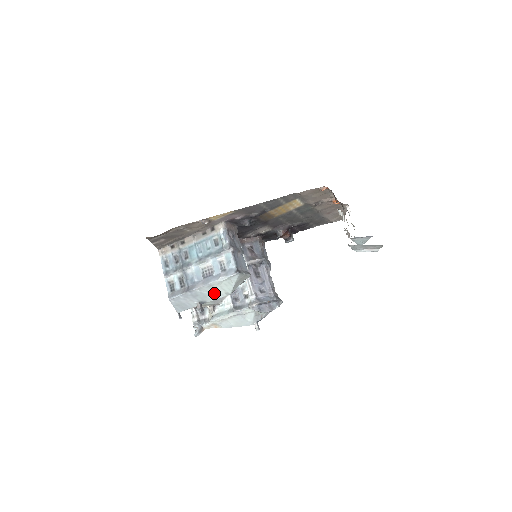
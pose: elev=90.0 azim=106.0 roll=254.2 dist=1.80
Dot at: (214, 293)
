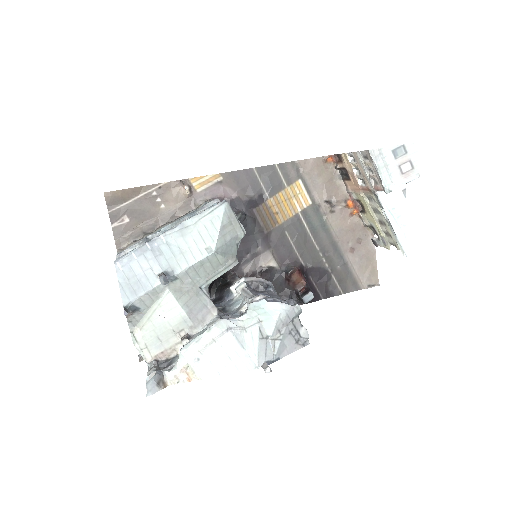
Dot at: (188, 249)
